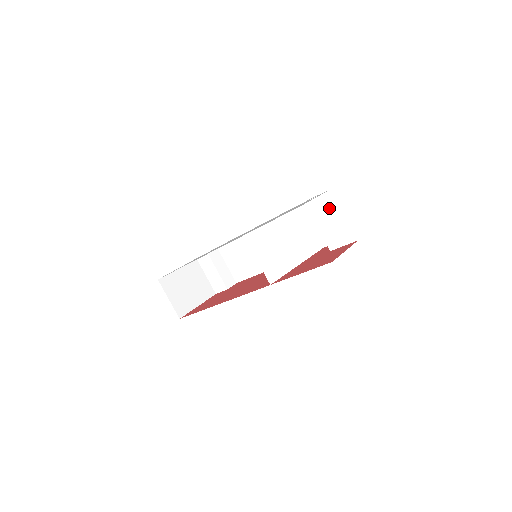
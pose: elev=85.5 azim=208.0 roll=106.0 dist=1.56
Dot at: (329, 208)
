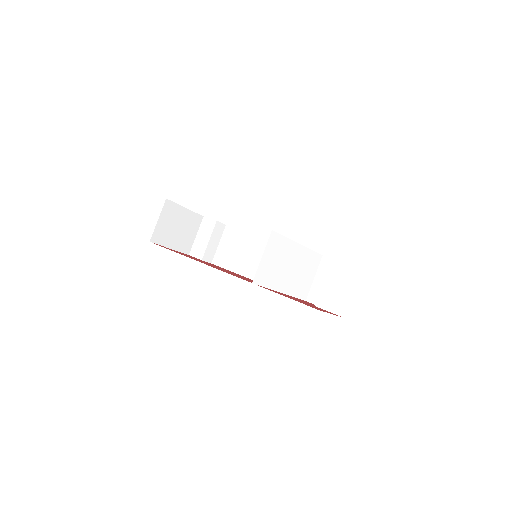
Dot at: (347, 275)
